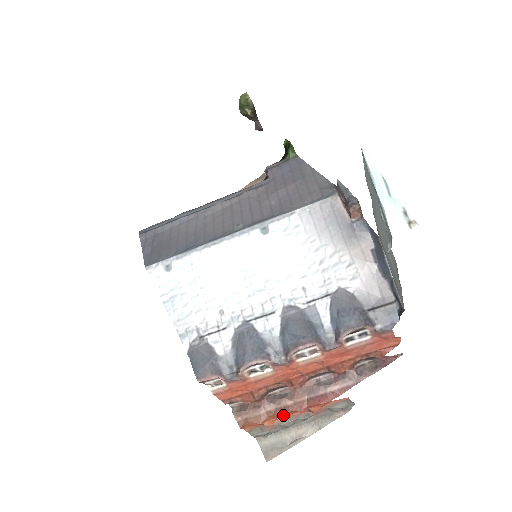
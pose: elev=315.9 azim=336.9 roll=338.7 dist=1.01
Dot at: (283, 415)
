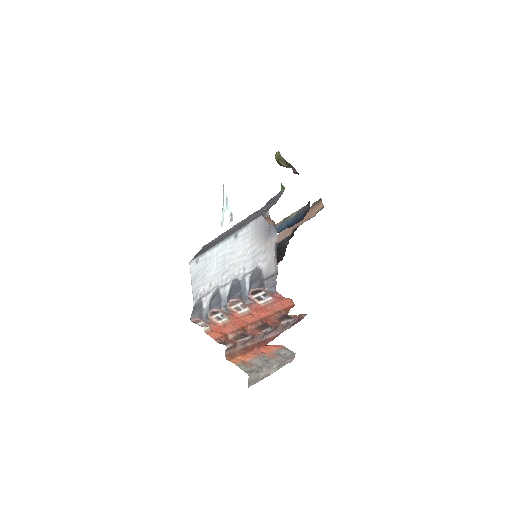
Dot at: (246, 352)
